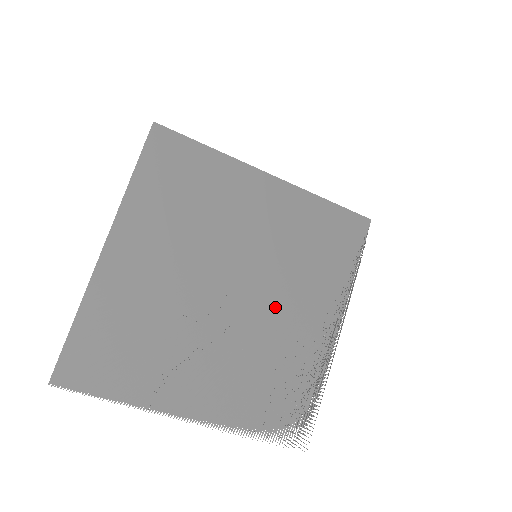
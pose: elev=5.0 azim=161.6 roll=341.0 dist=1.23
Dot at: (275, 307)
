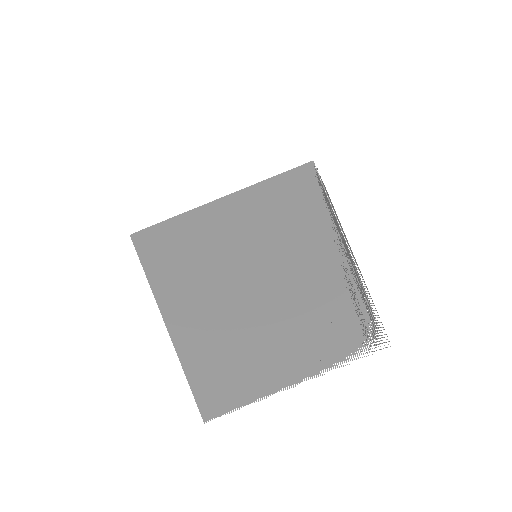
Dot at: (295, 276)
